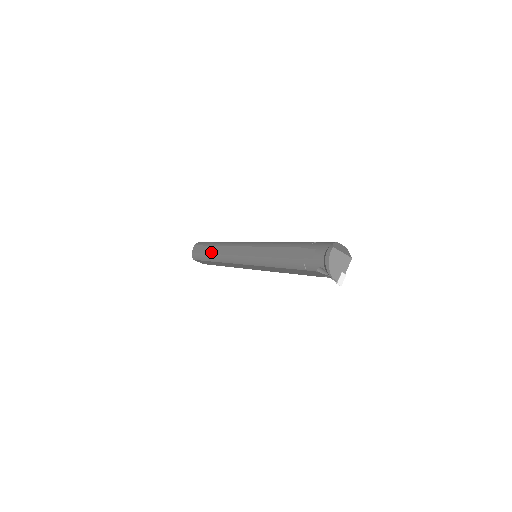
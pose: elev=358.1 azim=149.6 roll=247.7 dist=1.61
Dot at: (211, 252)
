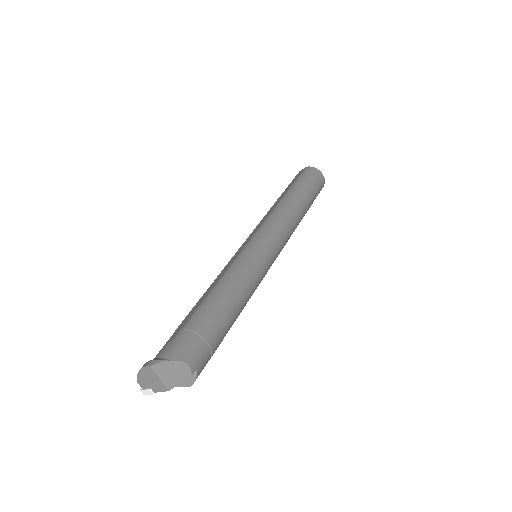
Dot at: (279, 198)
